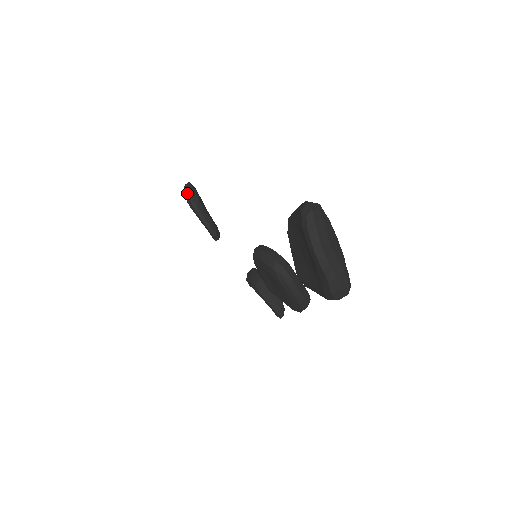
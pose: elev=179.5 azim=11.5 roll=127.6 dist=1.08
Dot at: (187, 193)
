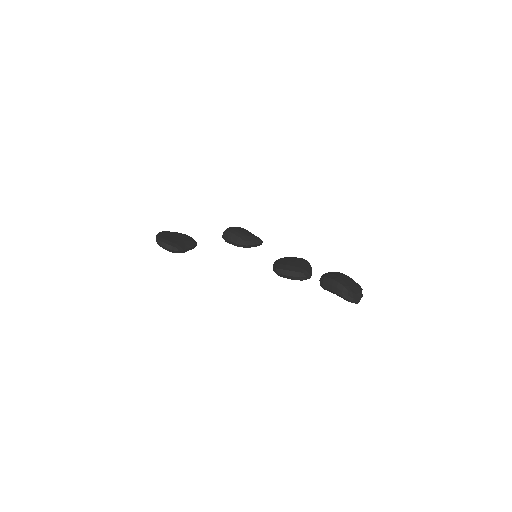
Dot at: (173, 252)
